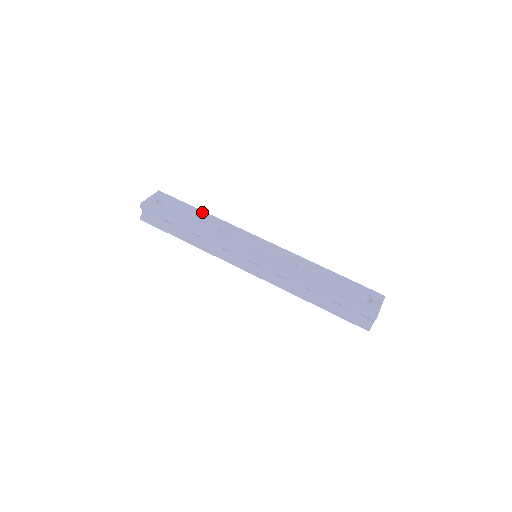
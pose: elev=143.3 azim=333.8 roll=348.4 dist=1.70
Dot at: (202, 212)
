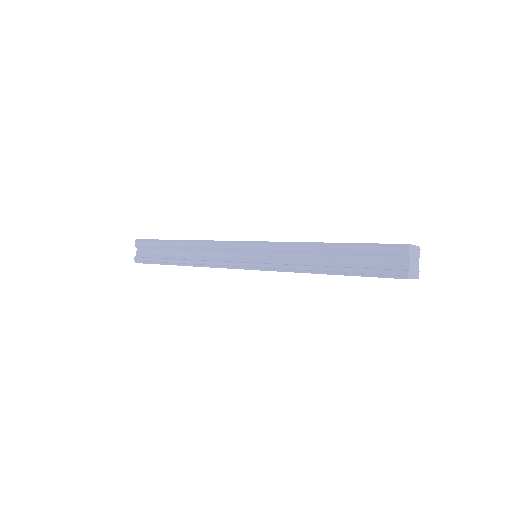
Dot at: occluded
